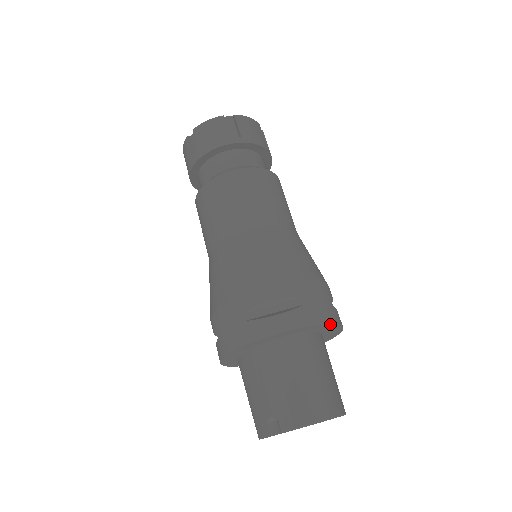
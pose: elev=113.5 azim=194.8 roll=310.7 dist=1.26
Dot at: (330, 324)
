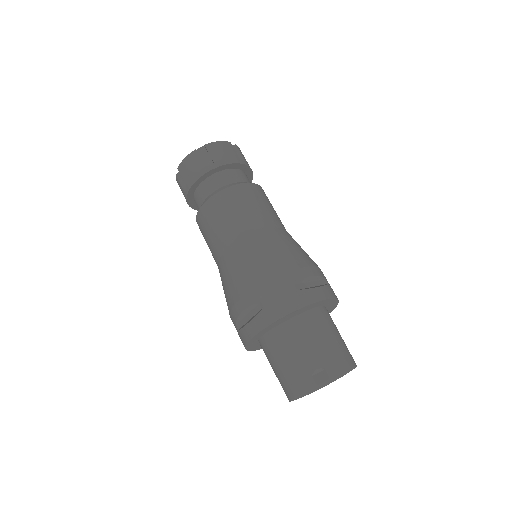
Dot at: (338, 302)
